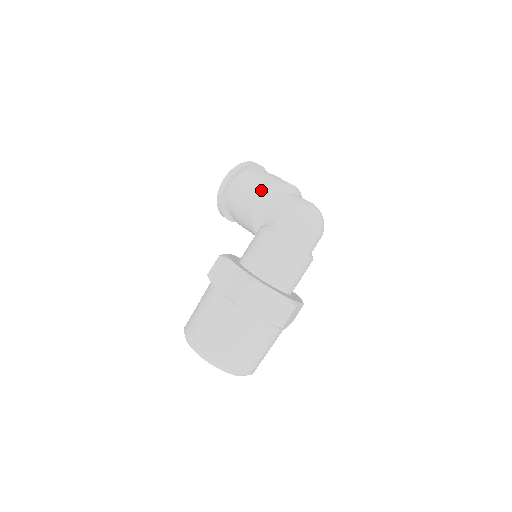
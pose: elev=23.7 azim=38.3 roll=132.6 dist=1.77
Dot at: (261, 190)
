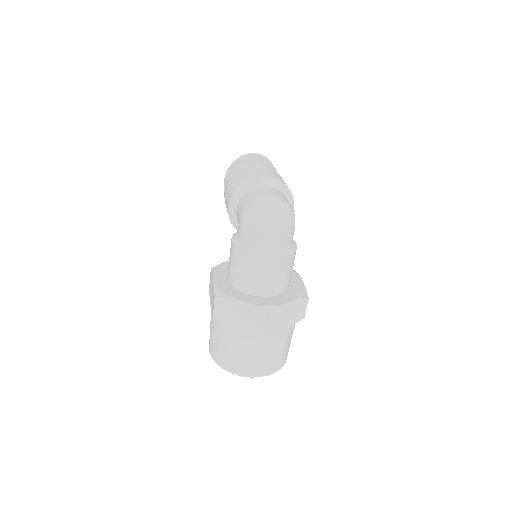
Dot at: (230, 194)
